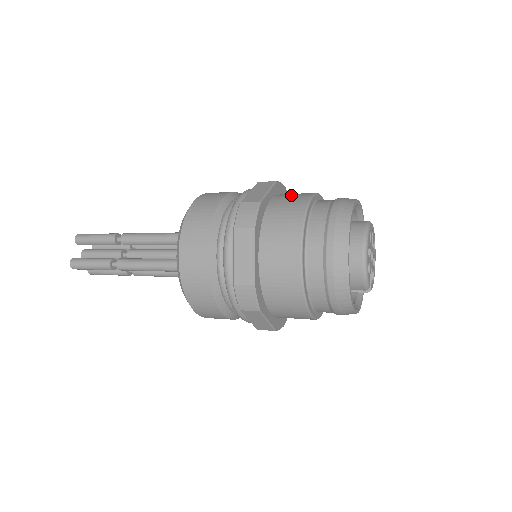
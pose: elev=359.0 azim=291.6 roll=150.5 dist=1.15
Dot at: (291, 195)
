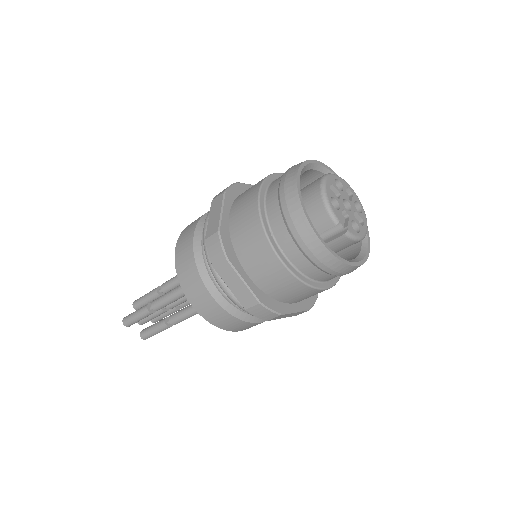
Dot at: occluded
